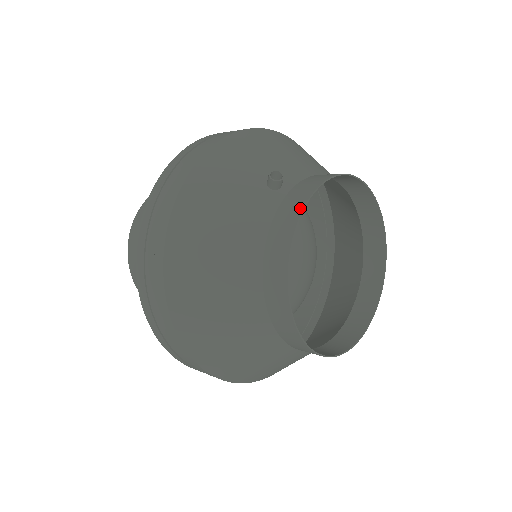
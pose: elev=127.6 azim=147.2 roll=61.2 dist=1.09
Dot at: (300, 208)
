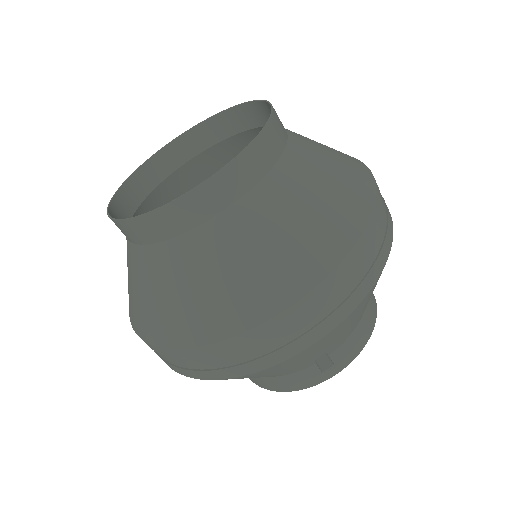
Dot at: (315, 384)
